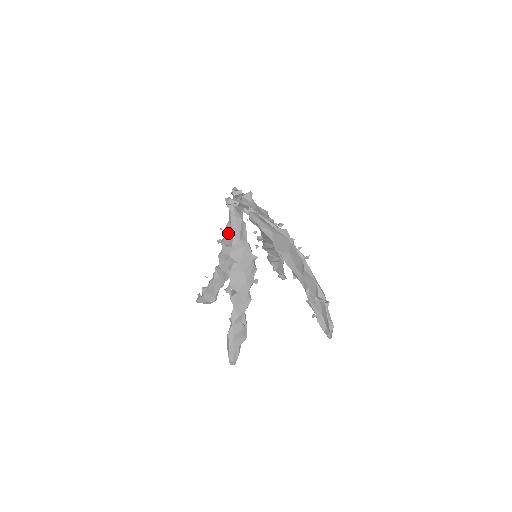
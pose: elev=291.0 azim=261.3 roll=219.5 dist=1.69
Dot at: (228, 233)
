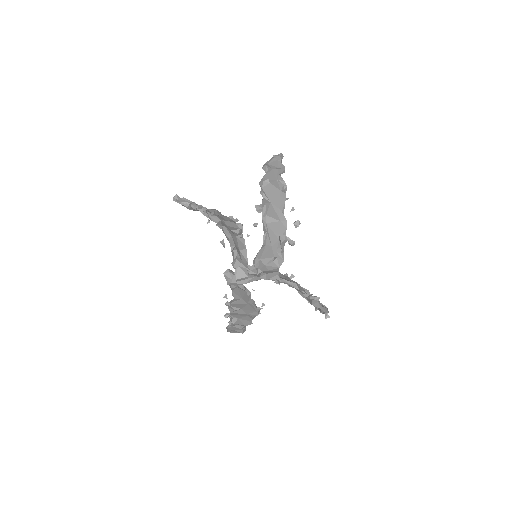
Dot at: occluded
